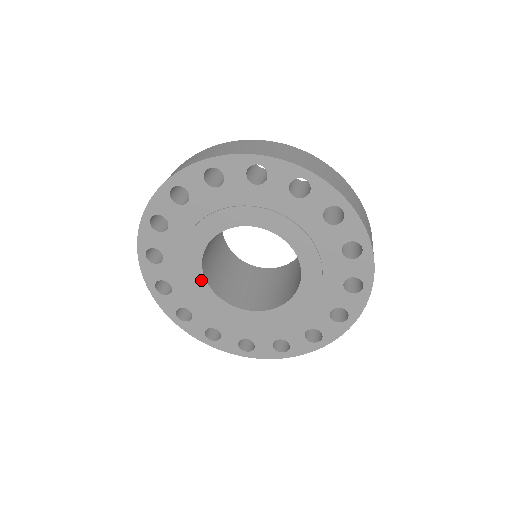
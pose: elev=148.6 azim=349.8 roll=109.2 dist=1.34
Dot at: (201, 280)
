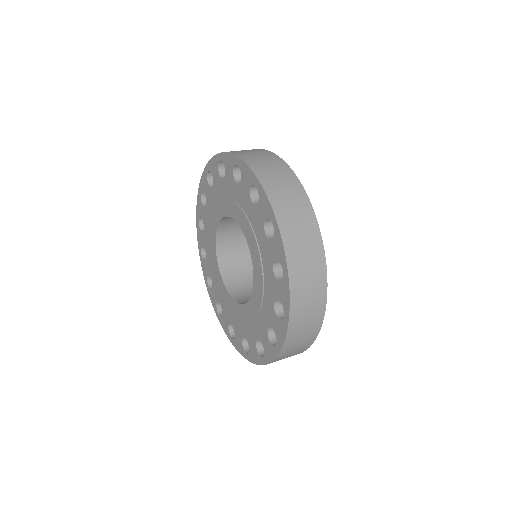
Dot at: (216, 225)
